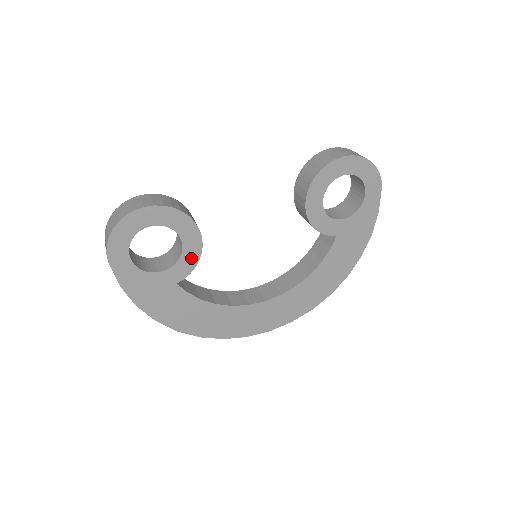
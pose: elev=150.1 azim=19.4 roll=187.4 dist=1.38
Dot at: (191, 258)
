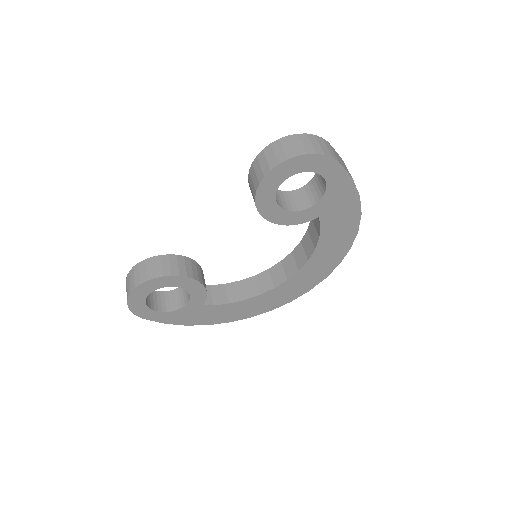
Dot at: (198, 291)
